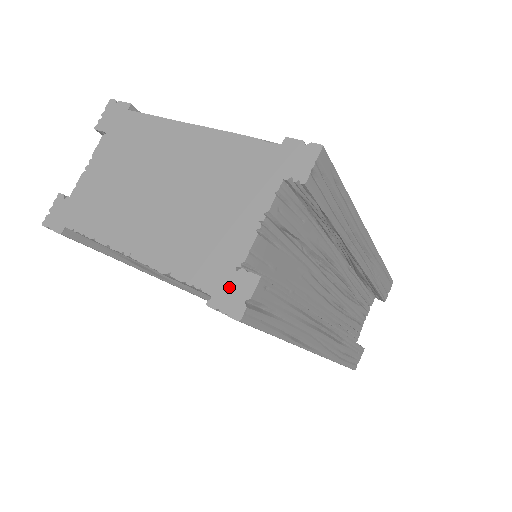
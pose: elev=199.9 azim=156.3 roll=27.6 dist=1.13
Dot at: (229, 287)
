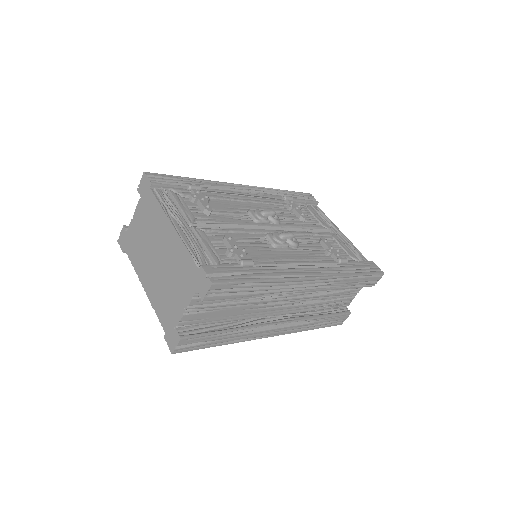
Dot at: (171, 335)
